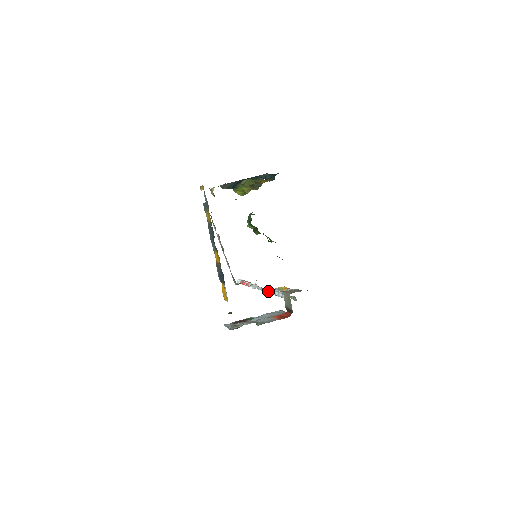
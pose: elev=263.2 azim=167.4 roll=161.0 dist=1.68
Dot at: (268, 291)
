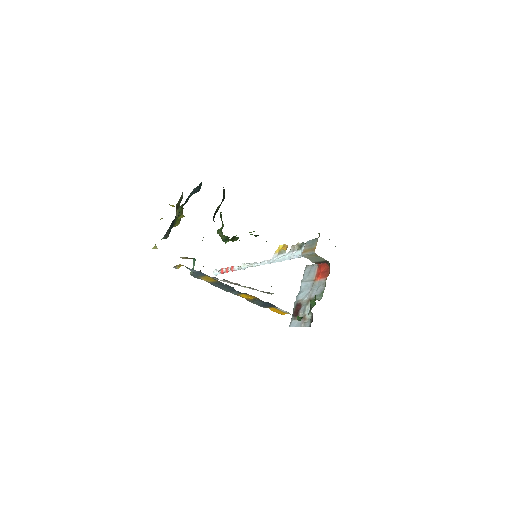
Dot at: (272, 262)
